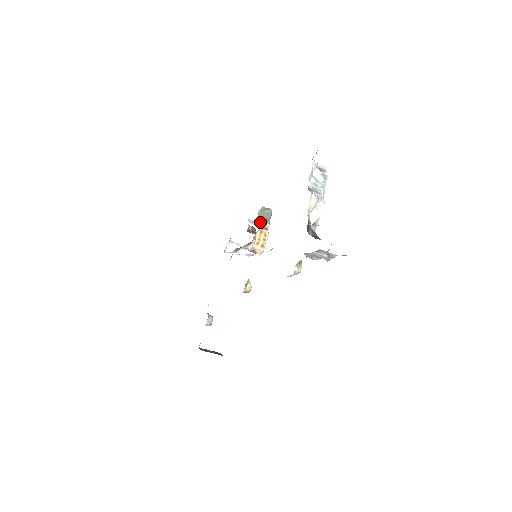
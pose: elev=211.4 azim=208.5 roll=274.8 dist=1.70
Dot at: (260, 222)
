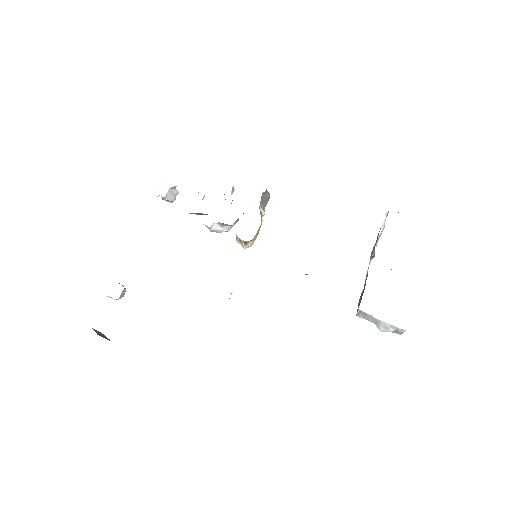
Dot at: (259, 206)
